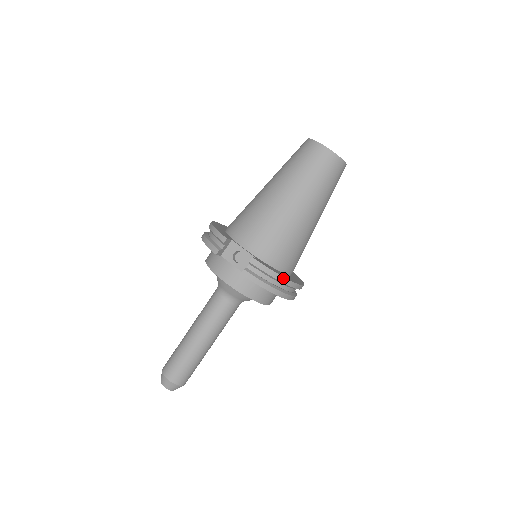
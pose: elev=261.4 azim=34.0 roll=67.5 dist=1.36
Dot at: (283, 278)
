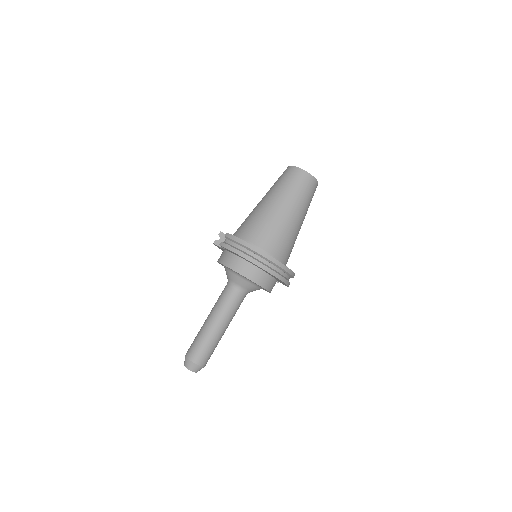
Dot at: (247, 243)
